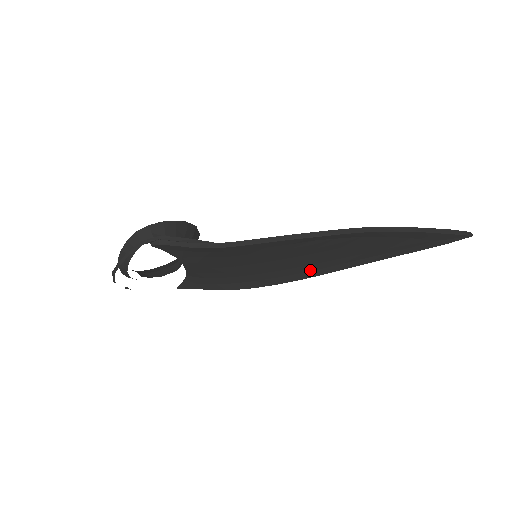
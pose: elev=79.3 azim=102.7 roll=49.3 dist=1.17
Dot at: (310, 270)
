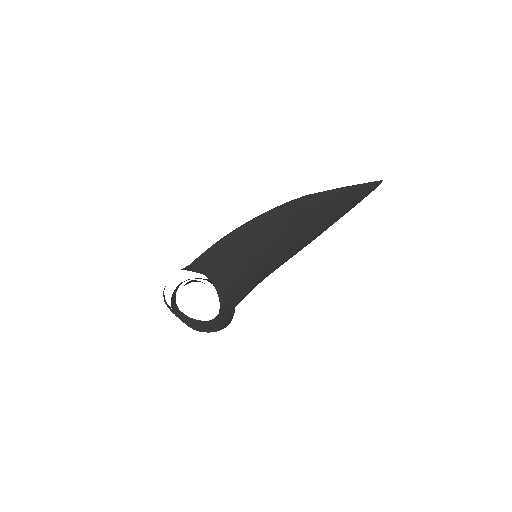
Dot at: (295, 243)
